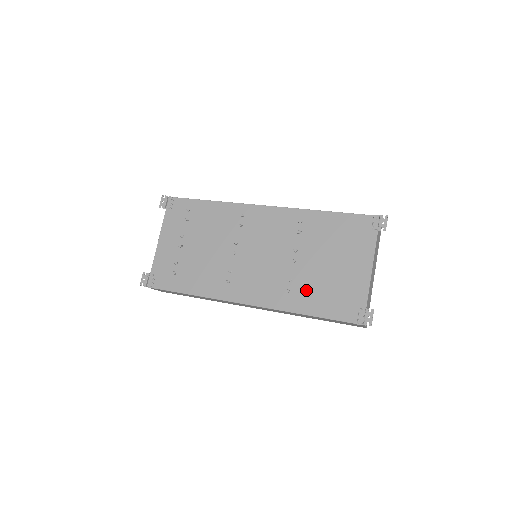
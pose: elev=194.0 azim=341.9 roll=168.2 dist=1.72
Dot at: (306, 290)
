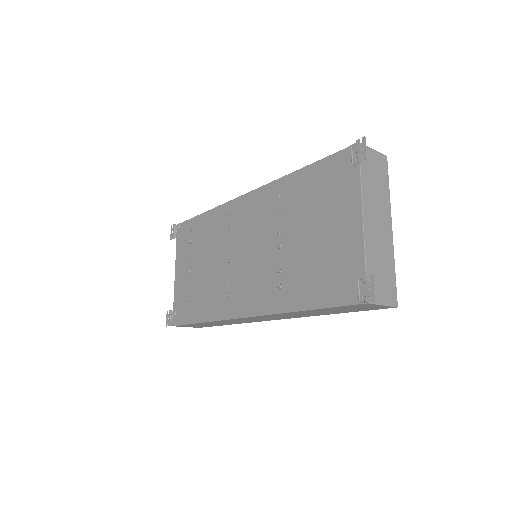
Dot at: (297, 278)
